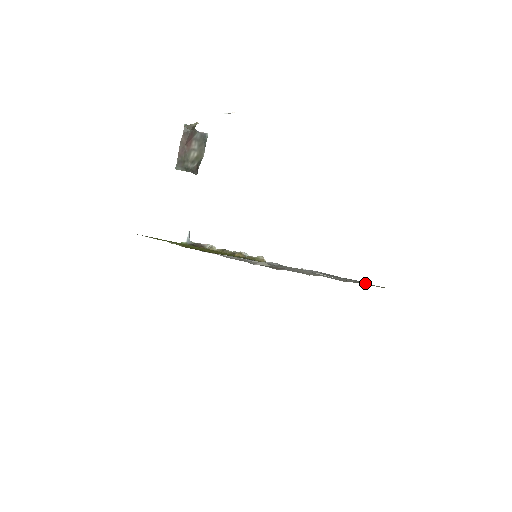
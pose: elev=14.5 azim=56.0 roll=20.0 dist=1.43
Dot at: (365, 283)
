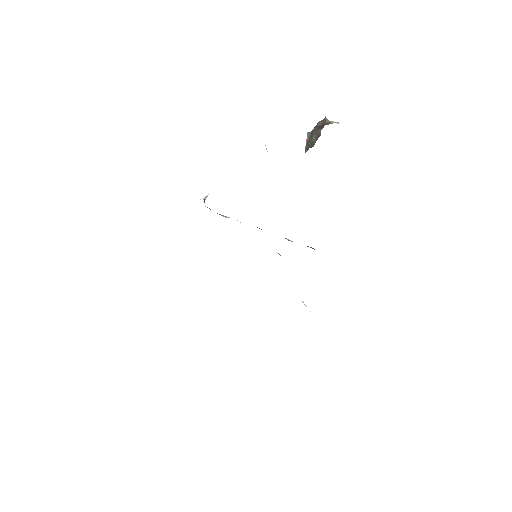
Dot at: occluded
